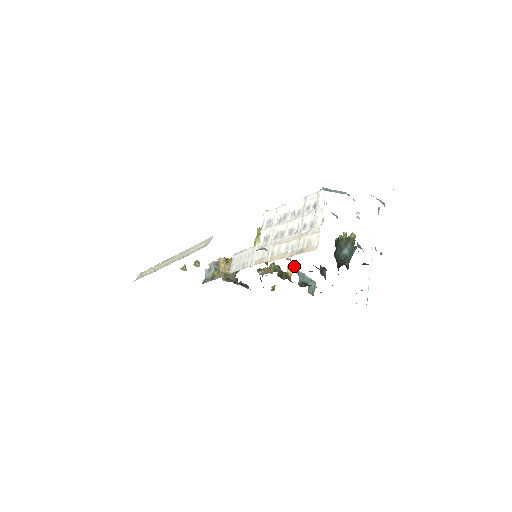
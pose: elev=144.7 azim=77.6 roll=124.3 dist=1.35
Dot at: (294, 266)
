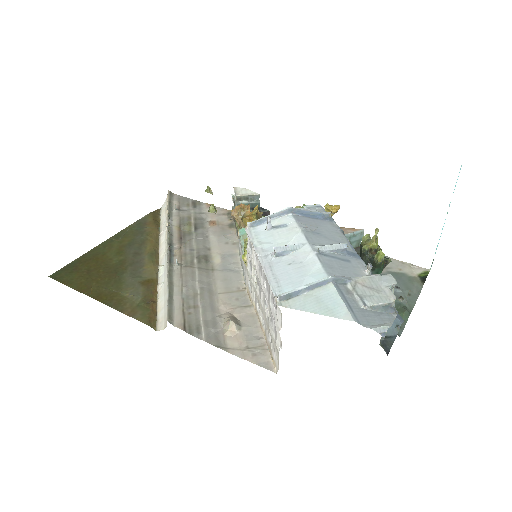
Dot at: (334, 205)
